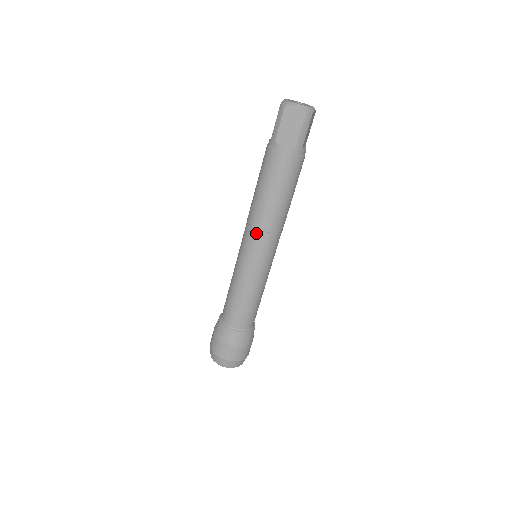
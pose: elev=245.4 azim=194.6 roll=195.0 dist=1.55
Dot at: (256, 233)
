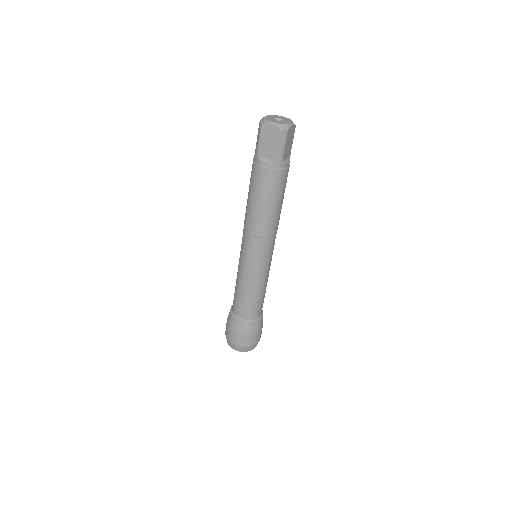
Dot at: (249, 238)
